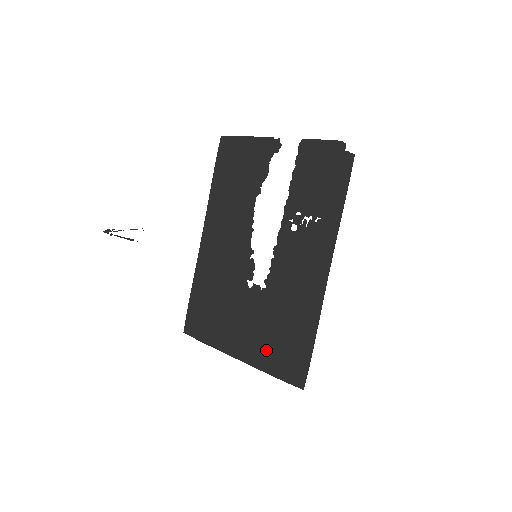
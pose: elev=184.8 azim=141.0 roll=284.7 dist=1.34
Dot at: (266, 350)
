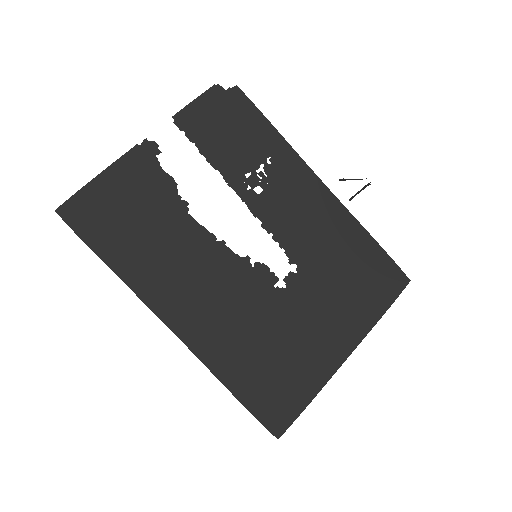
Dot at: (359, 305)
